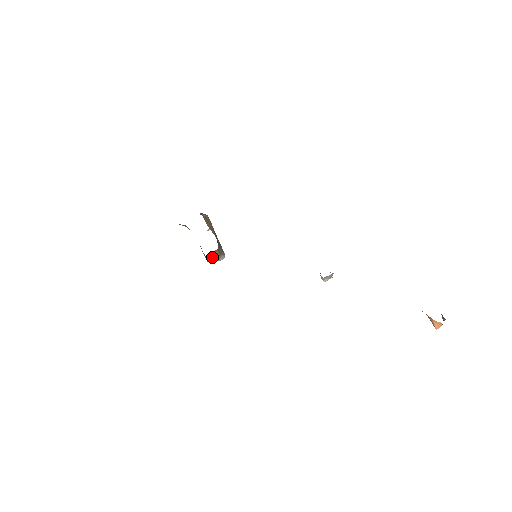
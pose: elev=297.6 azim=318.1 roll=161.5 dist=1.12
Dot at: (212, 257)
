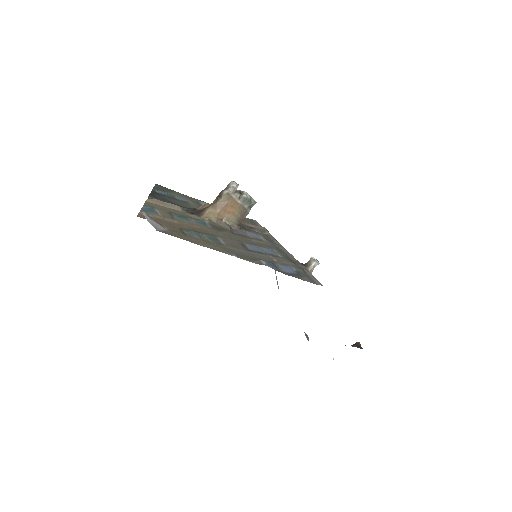
Dot at: occluded
